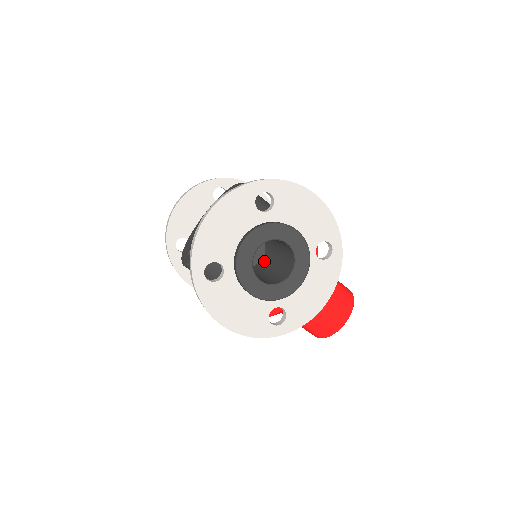
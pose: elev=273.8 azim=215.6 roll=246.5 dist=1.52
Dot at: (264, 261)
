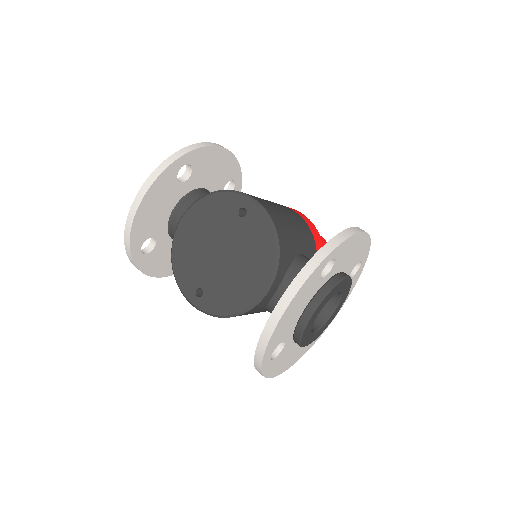
Dot at: occluded
